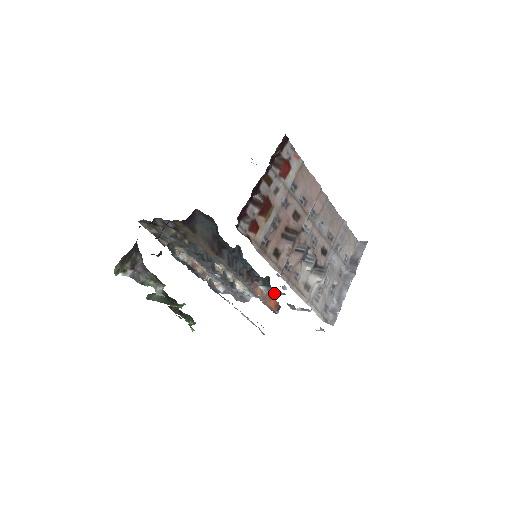
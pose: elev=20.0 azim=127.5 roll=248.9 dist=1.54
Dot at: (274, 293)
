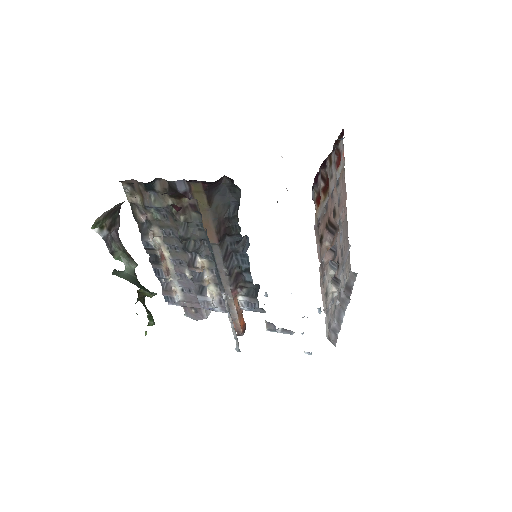
Dot at: (250, 309)
